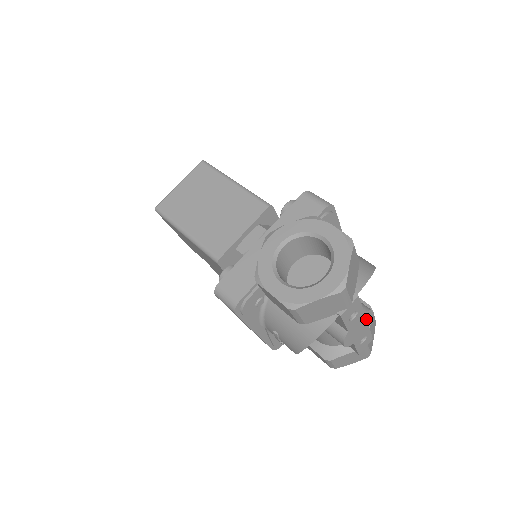
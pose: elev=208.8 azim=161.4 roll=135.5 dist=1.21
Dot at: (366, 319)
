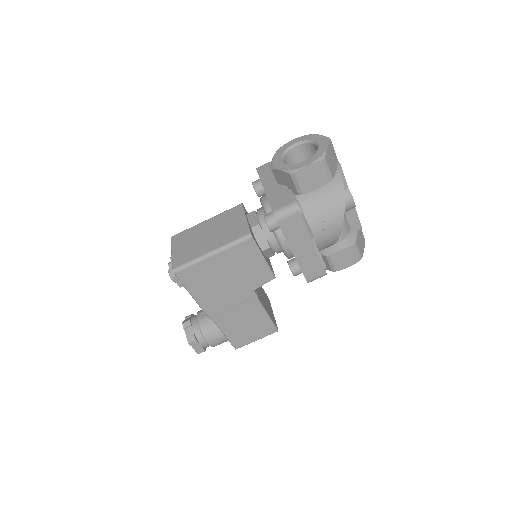
Dot at: occluded
